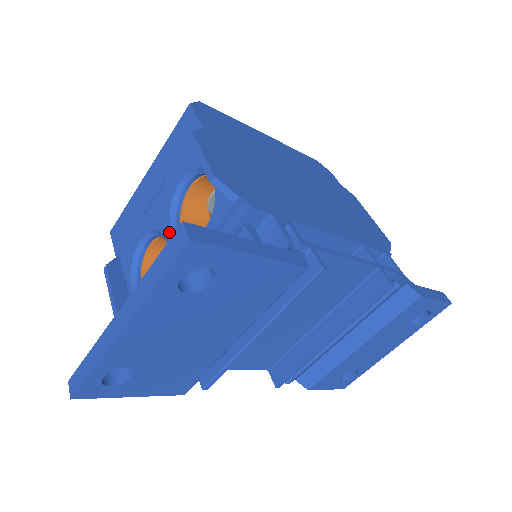
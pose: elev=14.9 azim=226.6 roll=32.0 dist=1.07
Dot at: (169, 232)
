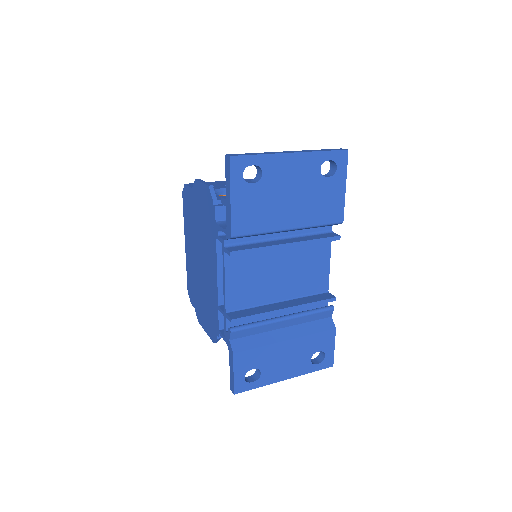
Dot at: occluded
